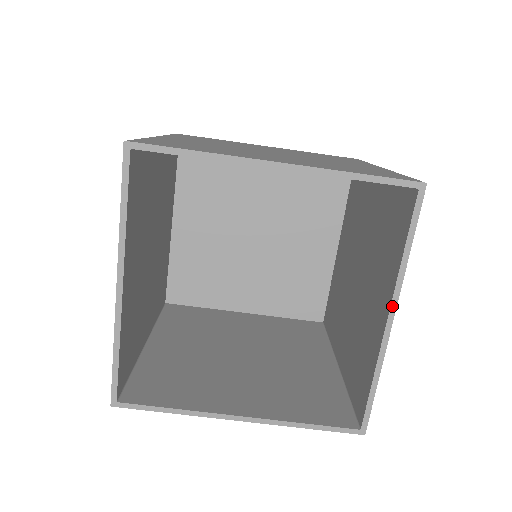
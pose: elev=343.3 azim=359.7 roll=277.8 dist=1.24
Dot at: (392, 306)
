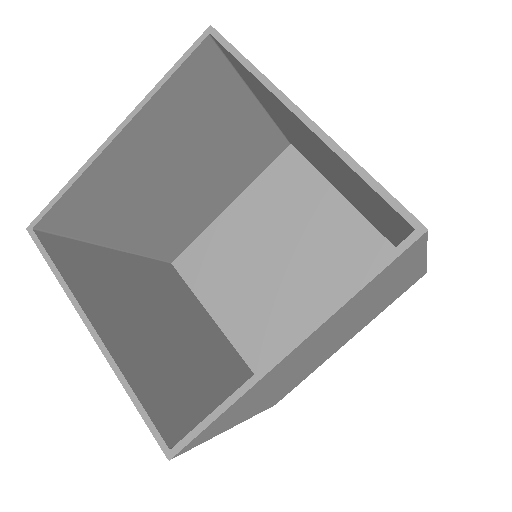
Dot at: (300, 336)
